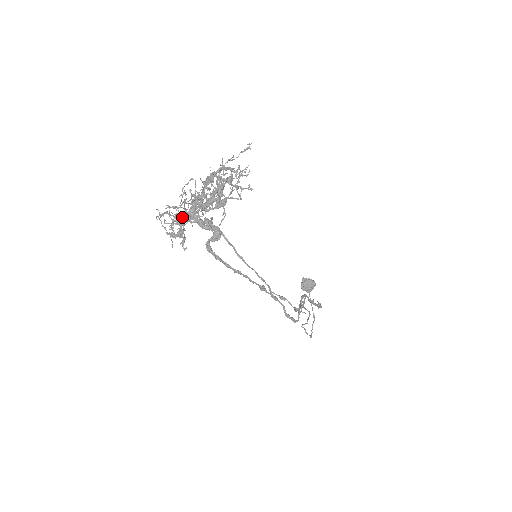
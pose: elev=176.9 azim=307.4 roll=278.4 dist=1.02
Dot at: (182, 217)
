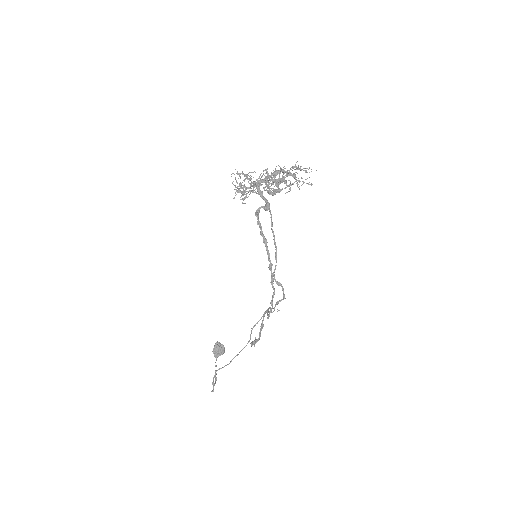
Dot at: (255, 181)
